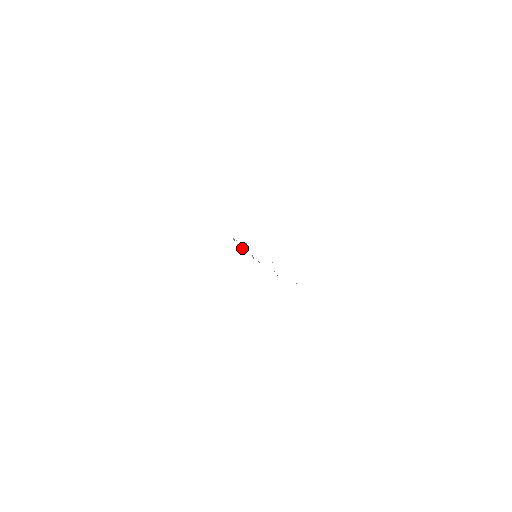
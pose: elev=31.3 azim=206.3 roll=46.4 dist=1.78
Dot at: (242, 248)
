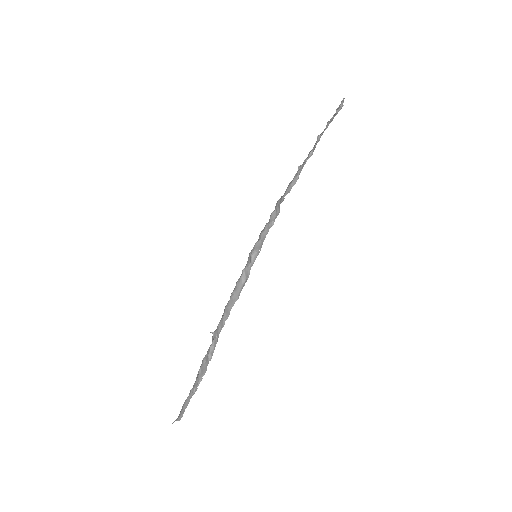
Dot at: (286, 191)
